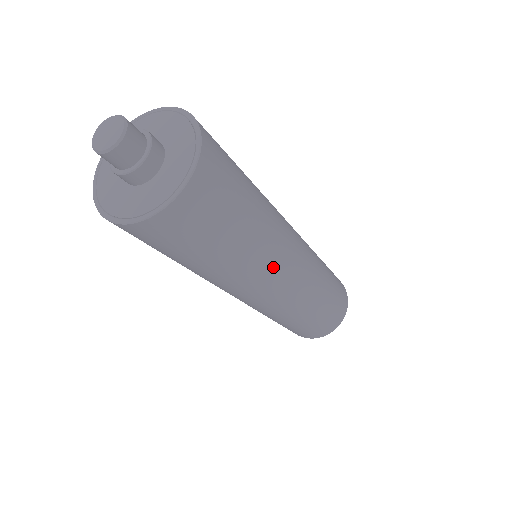
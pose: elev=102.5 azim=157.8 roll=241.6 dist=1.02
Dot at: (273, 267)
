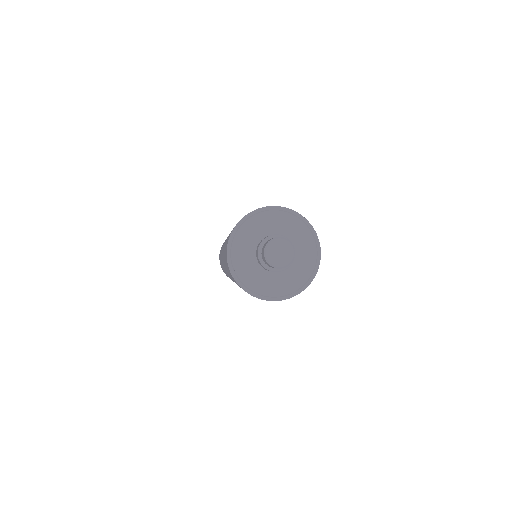
Dot at: occluded
